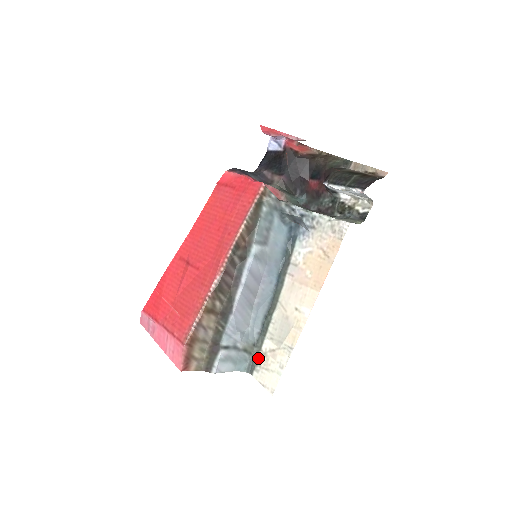
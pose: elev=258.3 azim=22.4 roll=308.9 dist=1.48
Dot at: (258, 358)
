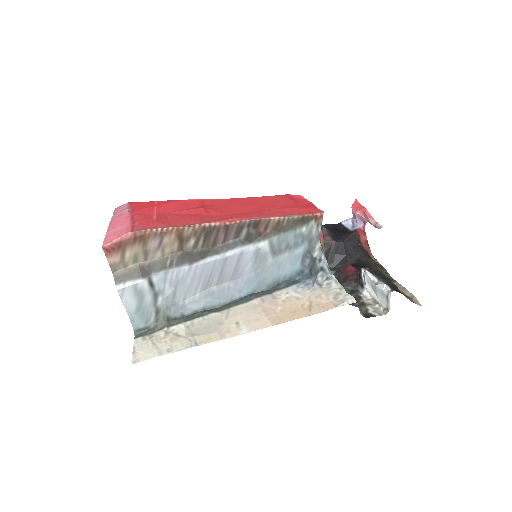
Dot at: (158, 331)
